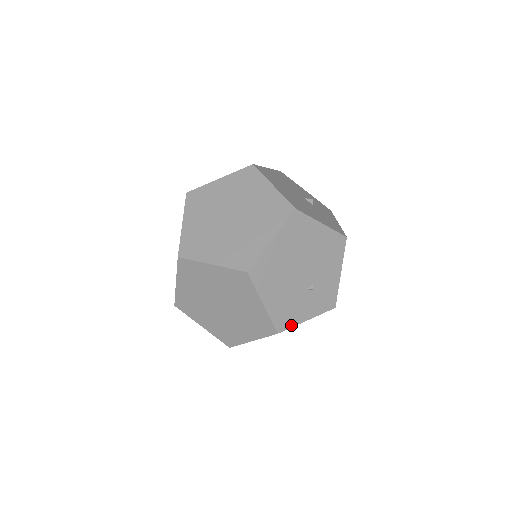
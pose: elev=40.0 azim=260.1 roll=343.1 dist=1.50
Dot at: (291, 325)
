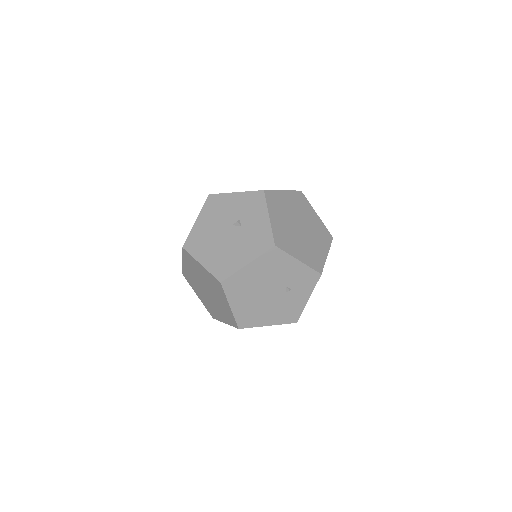
Dot at: (300, 312)
